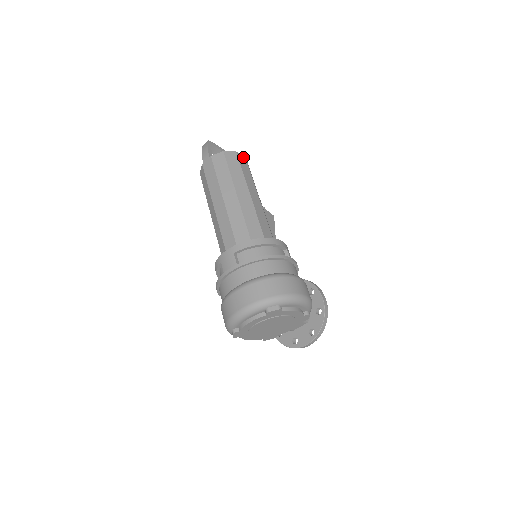
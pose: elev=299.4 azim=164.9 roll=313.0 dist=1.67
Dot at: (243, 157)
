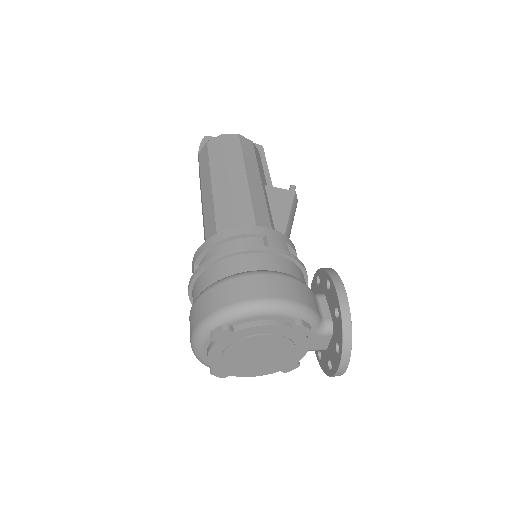
Dot at: (234, 136)
